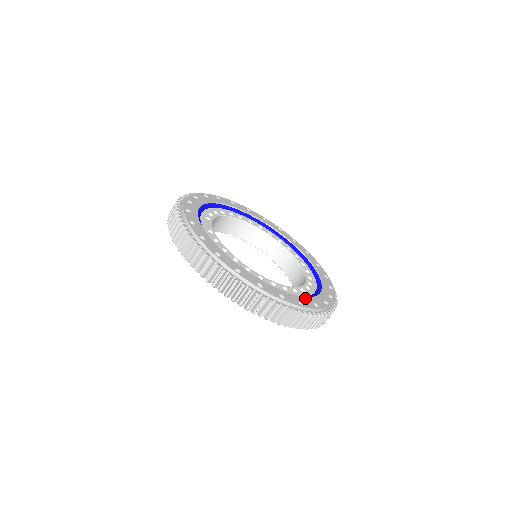
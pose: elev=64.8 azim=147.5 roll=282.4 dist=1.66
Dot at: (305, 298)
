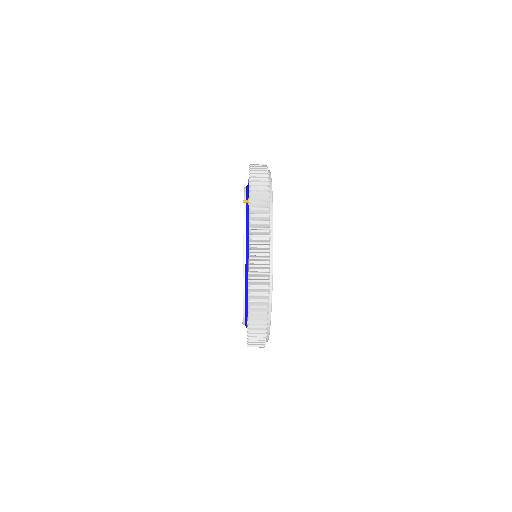
Dot at: occluded
